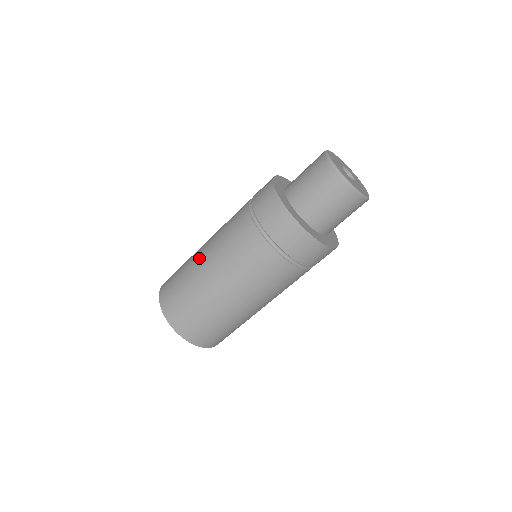
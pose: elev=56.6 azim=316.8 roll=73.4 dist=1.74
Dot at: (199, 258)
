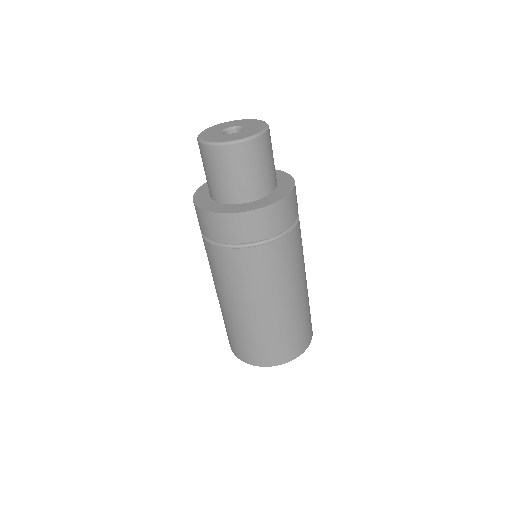
Dot at: (224, 307)
